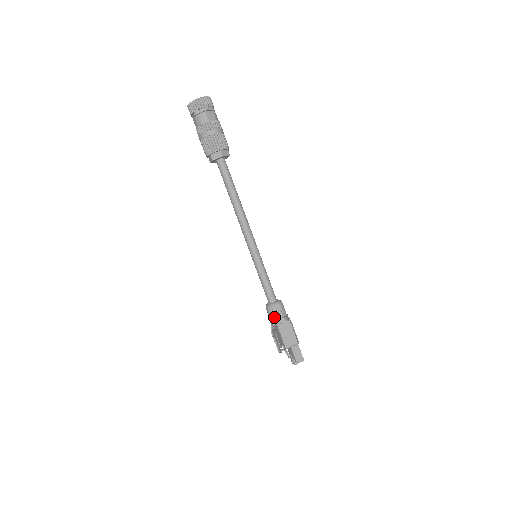
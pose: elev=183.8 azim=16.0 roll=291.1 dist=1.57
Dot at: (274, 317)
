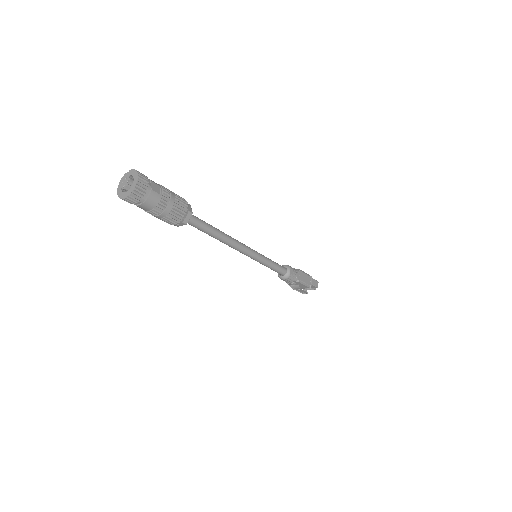
Dot at: (294, 280)
